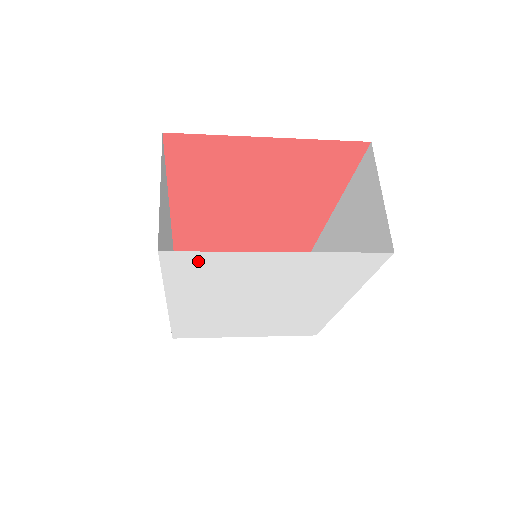
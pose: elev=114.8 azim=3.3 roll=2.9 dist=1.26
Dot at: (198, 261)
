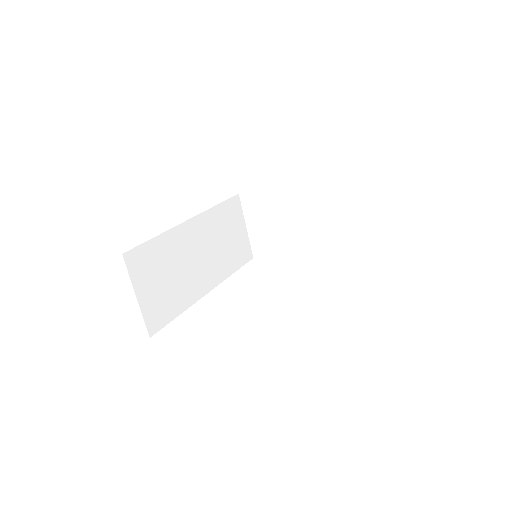
Dot at: occluded
